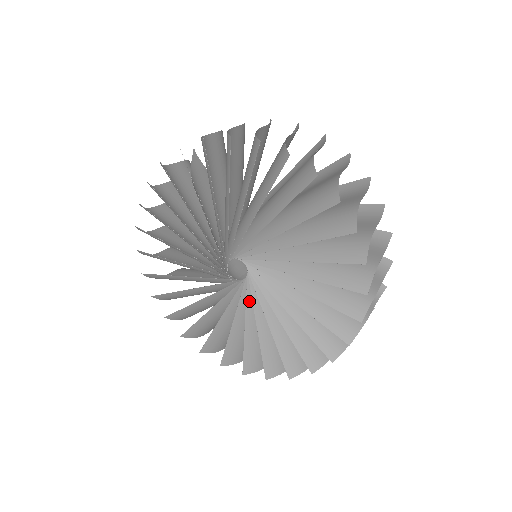
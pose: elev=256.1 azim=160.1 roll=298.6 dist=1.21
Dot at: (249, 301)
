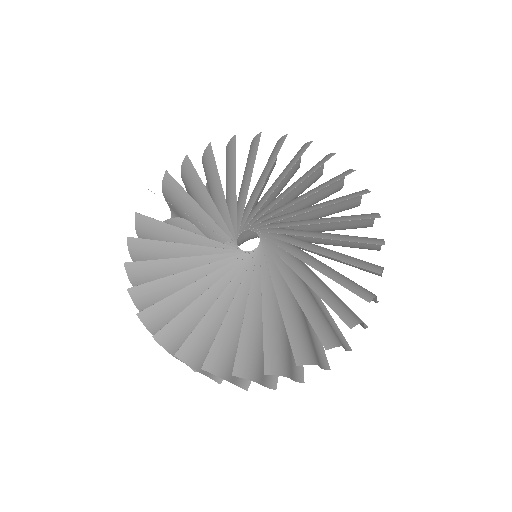
Dot at: (277, 262)
